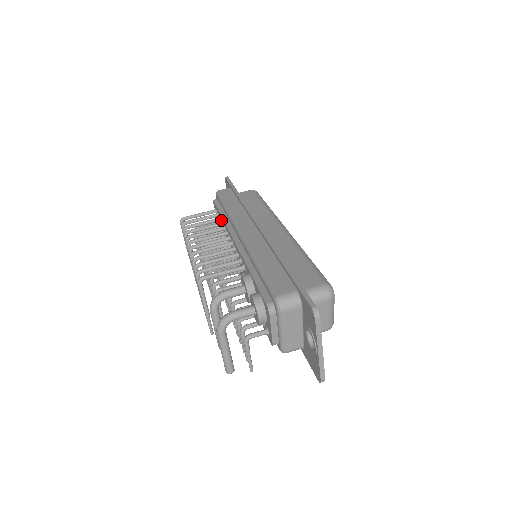
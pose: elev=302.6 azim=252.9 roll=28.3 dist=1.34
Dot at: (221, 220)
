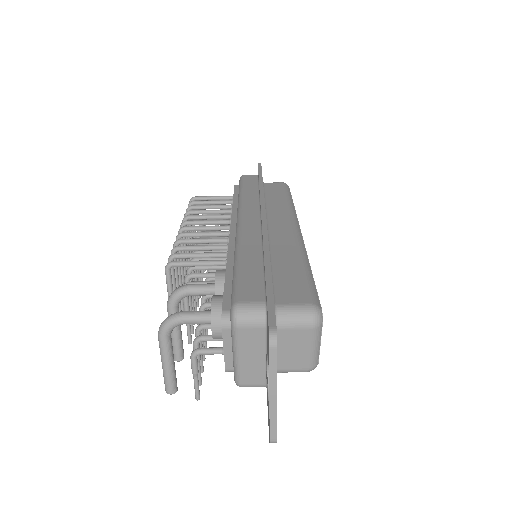
Dot at: occluded
